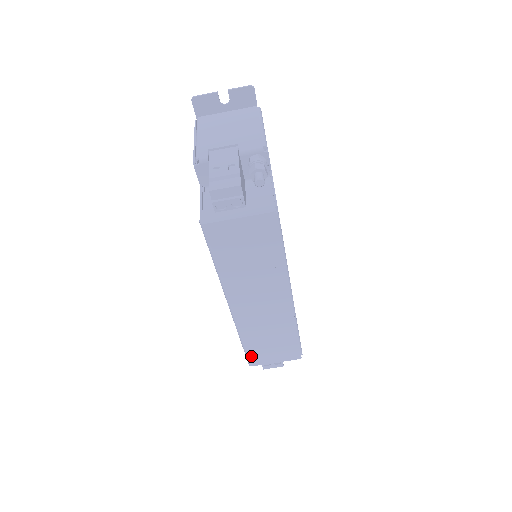
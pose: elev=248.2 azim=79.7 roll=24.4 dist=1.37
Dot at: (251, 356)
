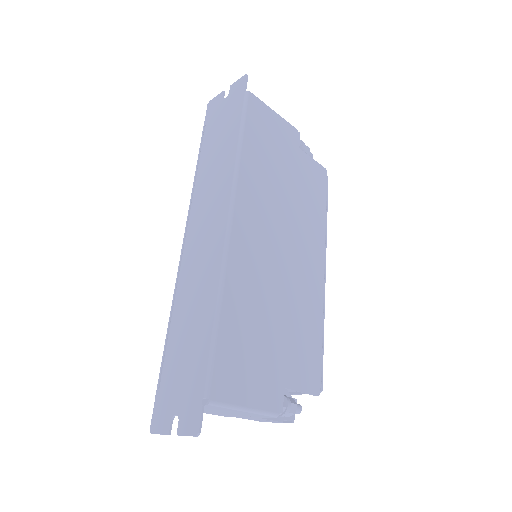
Dot at: occluded
